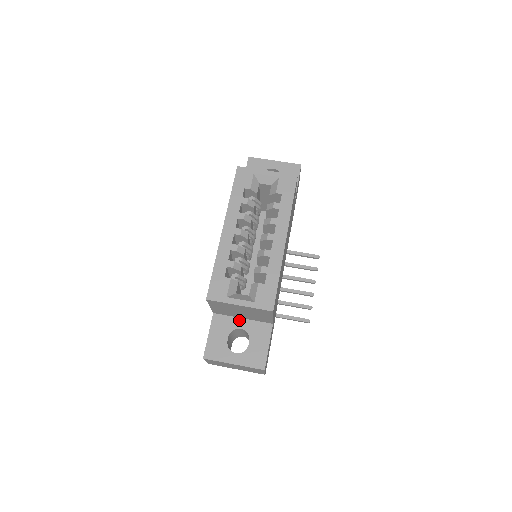
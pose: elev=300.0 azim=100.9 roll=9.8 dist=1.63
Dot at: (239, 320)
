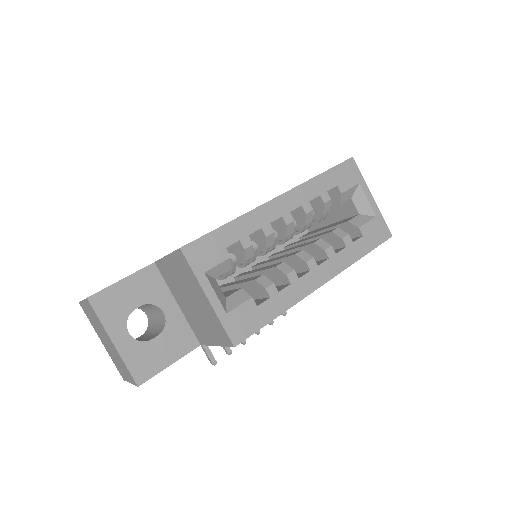
Dot at: (172, 301)
